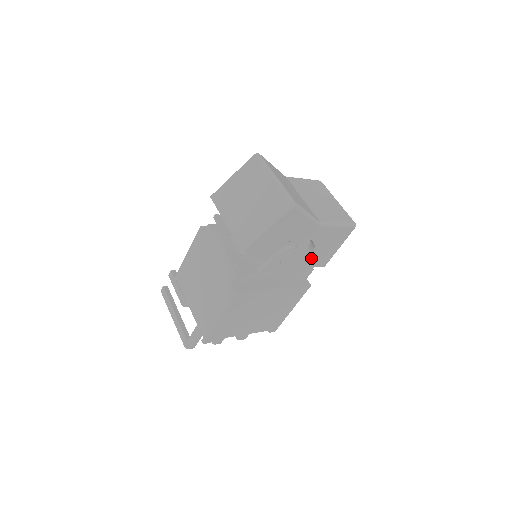
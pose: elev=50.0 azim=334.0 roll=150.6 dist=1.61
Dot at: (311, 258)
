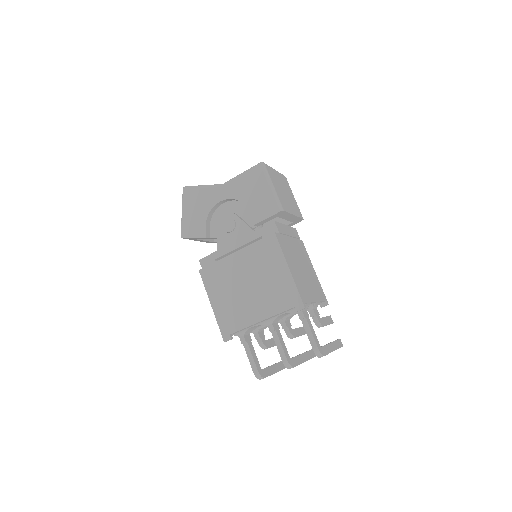
Dot at: (252, 212)
